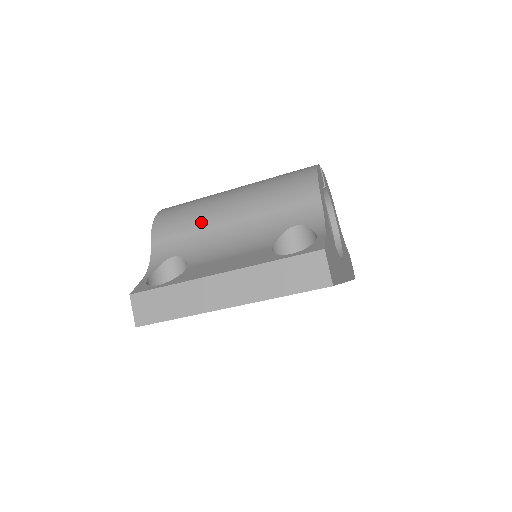
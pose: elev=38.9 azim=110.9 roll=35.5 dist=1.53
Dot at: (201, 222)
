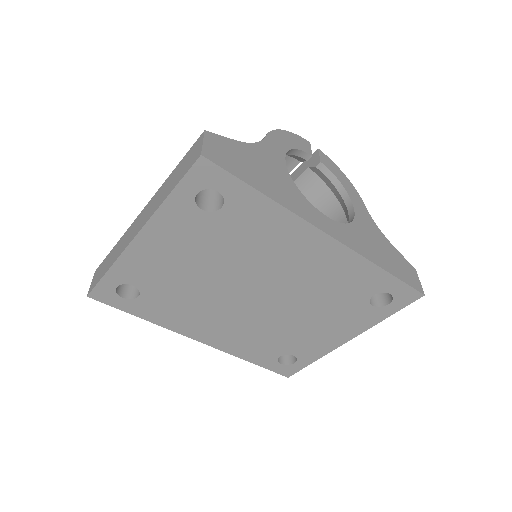
Dot at: occluded
